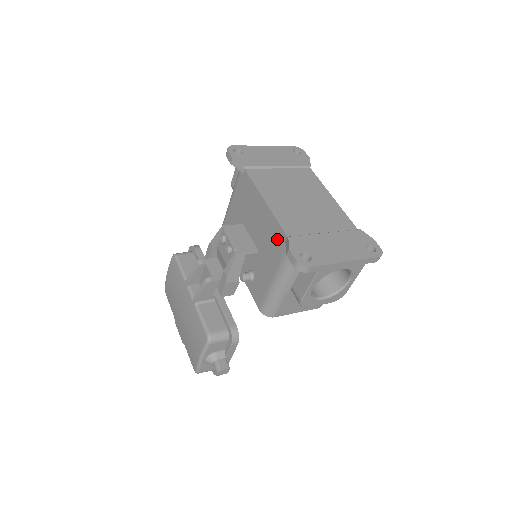
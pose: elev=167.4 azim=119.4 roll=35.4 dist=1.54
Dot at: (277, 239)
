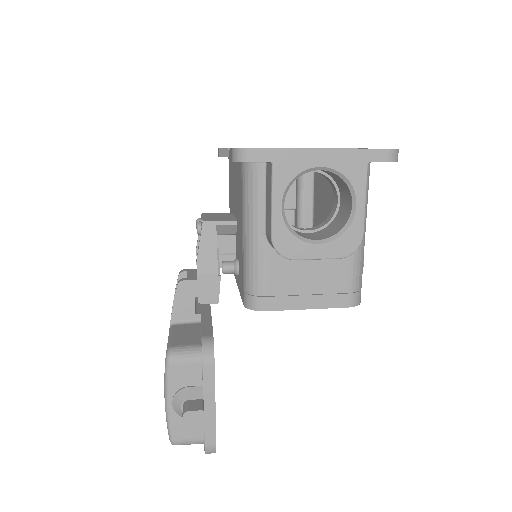
Dot at: (238, 173)
